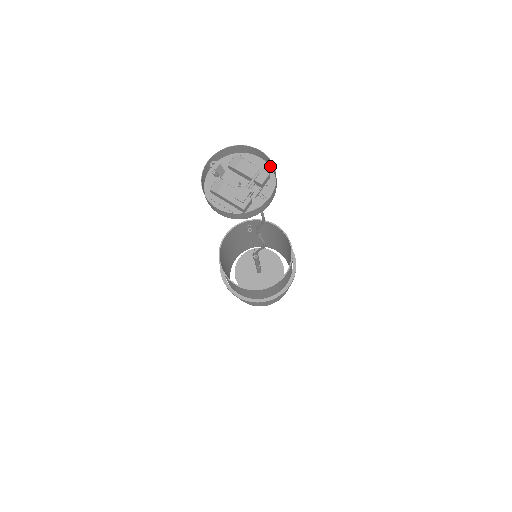
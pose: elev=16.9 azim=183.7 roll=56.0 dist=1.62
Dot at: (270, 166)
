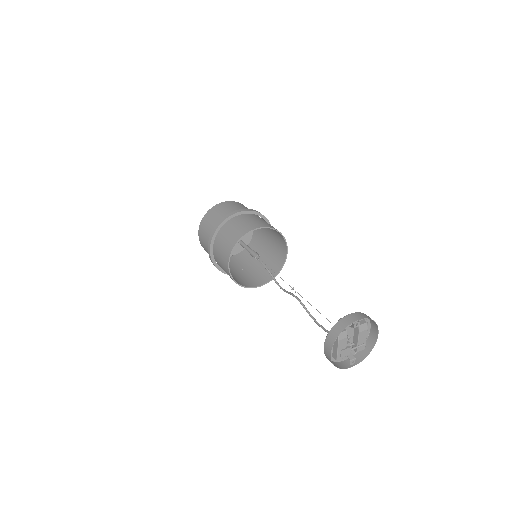
Dot at: (368, 338)
